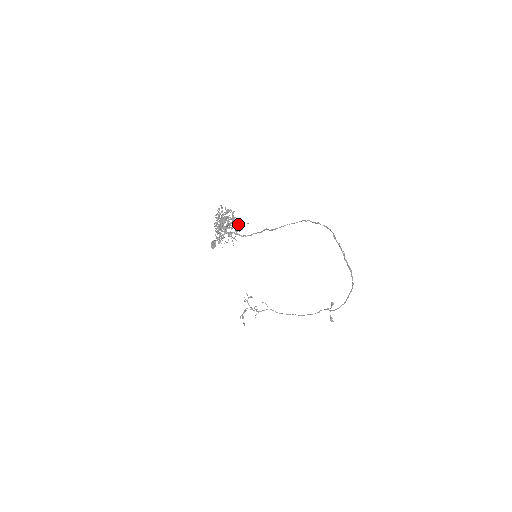
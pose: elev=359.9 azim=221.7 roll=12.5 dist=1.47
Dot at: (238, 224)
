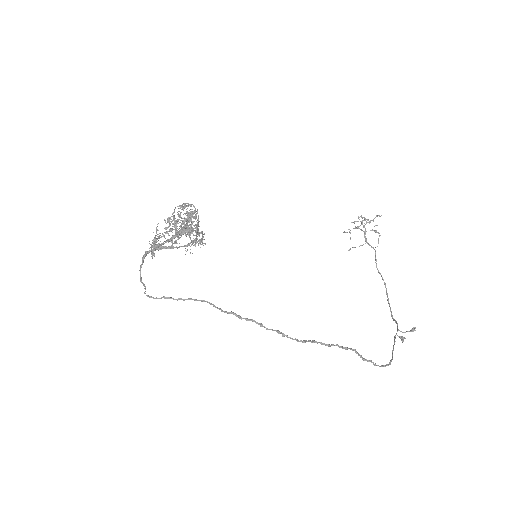
Dot at: (191, 241)
